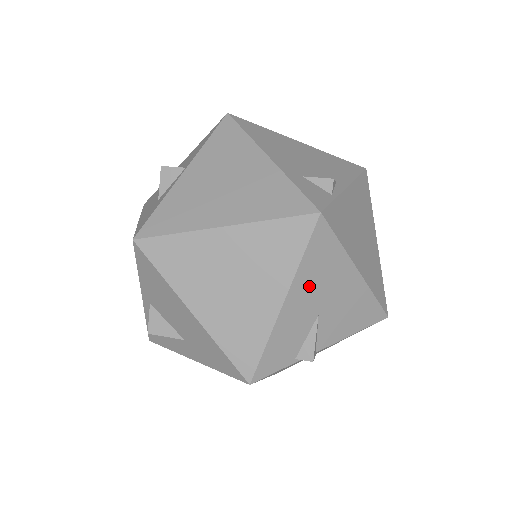
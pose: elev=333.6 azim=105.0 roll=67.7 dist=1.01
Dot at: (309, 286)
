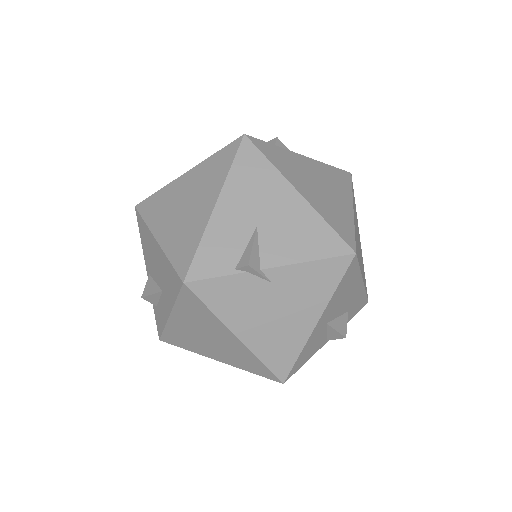
Dot at: (242, 195)
